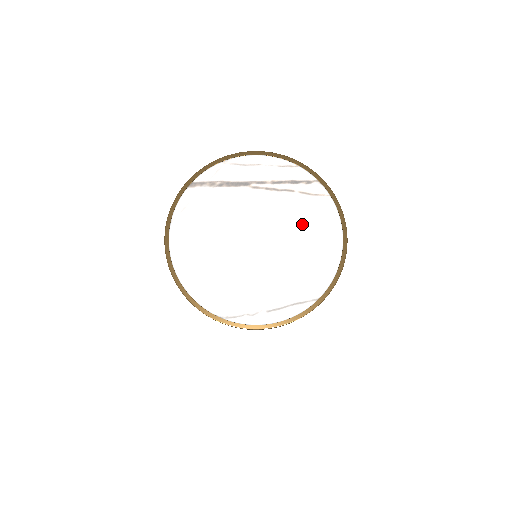
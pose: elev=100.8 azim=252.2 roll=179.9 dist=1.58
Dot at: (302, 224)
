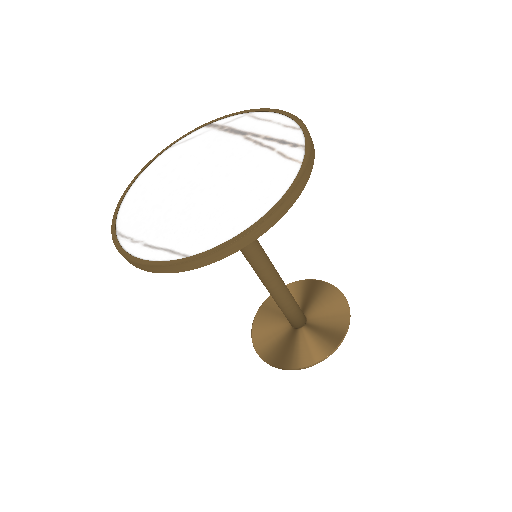
Dot at: (250, 181)
